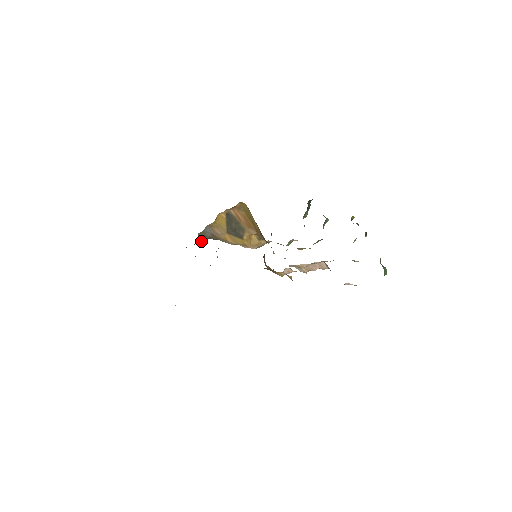
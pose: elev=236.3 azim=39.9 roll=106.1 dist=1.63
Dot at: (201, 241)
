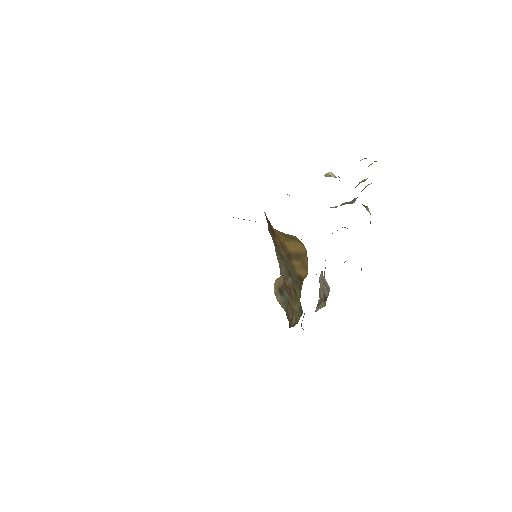
Dot at: occluded
